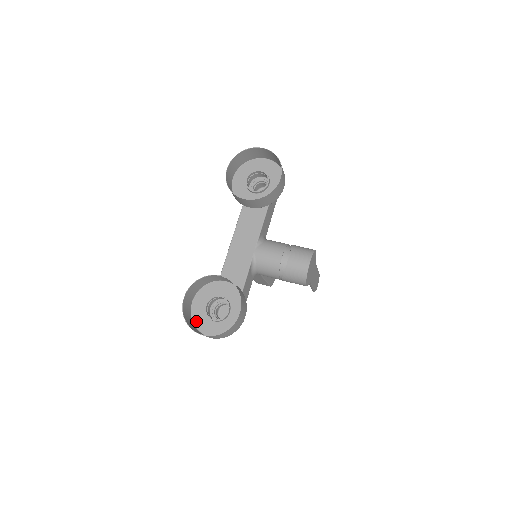
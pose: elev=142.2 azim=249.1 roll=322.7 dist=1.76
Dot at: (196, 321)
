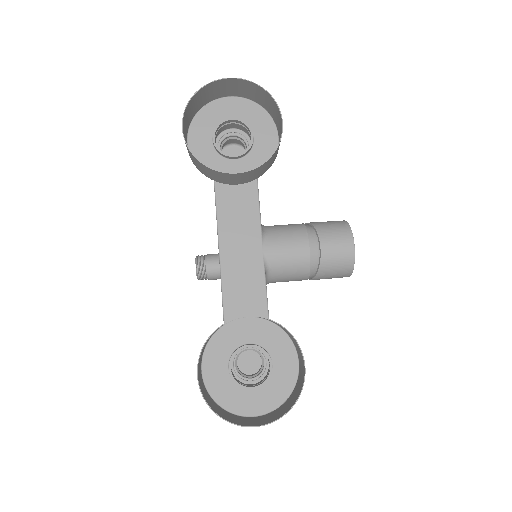
Dot at: (221, 400)
